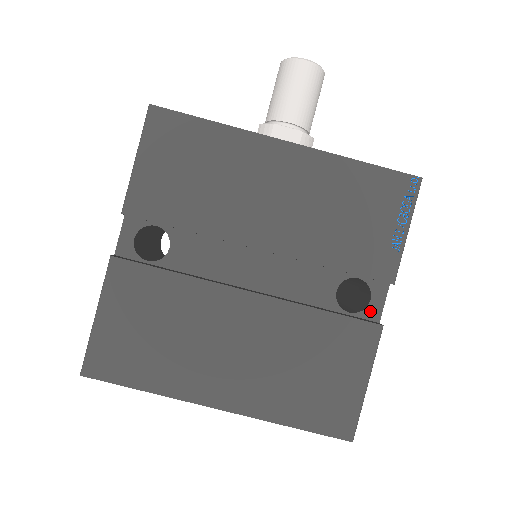
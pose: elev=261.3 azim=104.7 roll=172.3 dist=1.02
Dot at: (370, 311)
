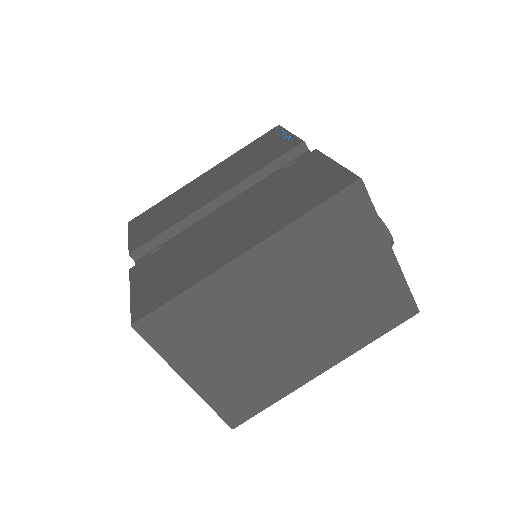
Dot at: occluded
